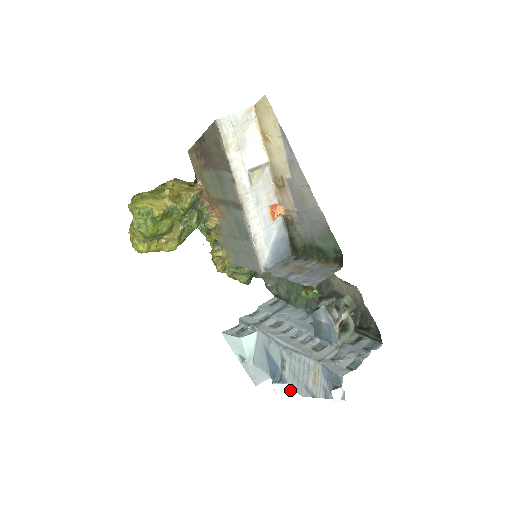
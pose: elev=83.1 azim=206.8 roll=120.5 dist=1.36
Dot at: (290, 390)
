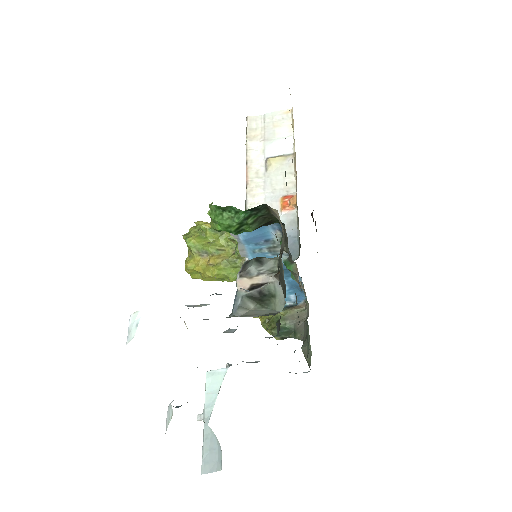
Dot at: (172, 414)
